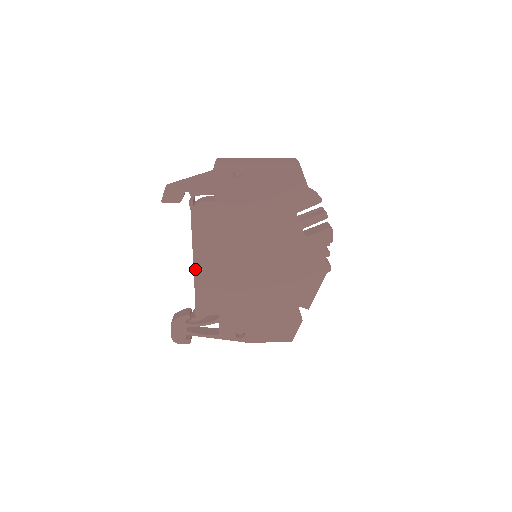
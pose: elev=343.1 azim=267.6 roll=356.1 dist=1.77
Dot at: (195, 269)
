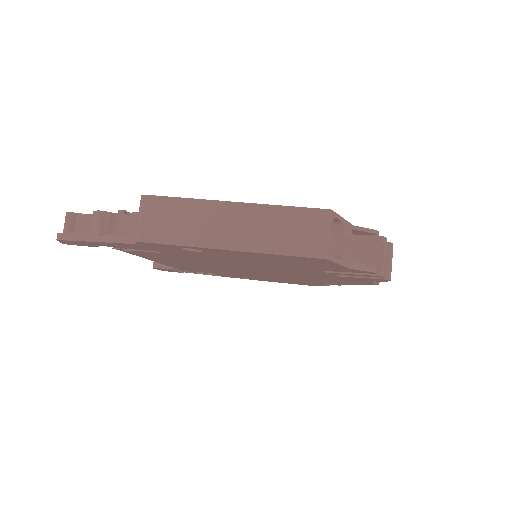
Dot at: (162, 263)
